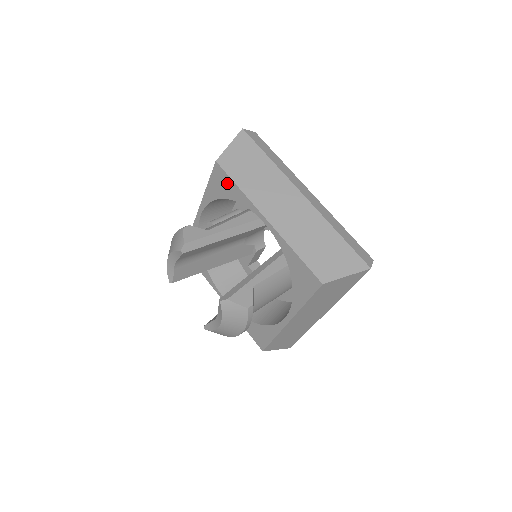
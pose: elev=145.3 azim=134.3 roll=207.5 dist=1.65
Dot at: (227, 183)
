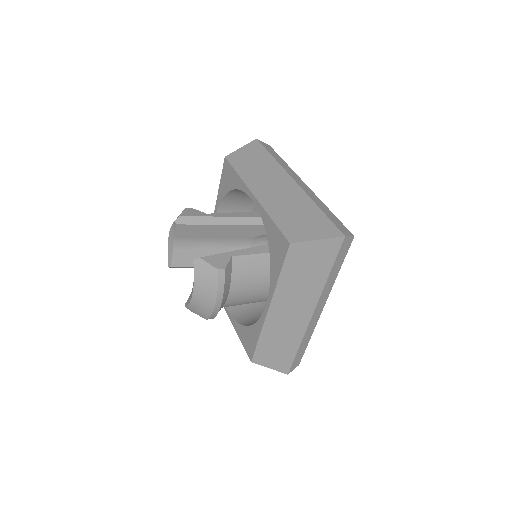
Dot at: (231, 174)
